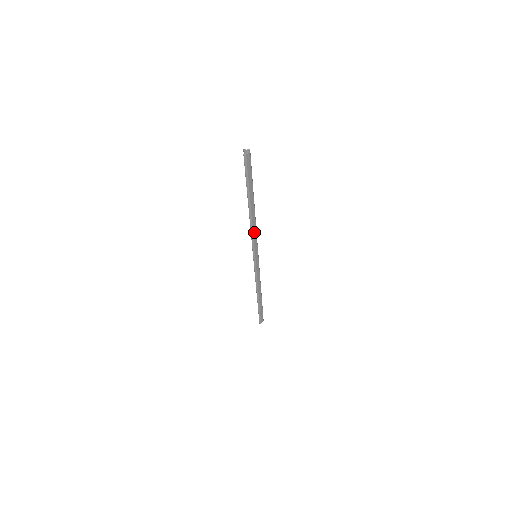
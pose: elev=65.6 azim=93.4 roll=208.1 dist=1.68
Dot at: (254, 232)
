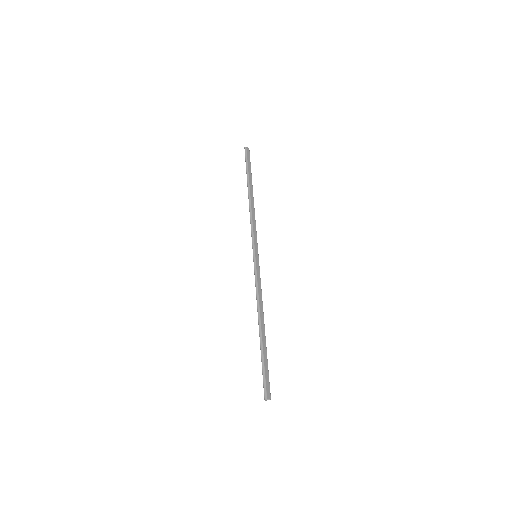
Dot at: (253, 219)
